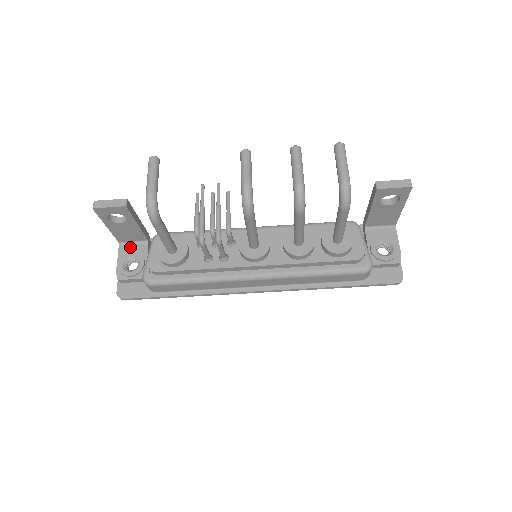
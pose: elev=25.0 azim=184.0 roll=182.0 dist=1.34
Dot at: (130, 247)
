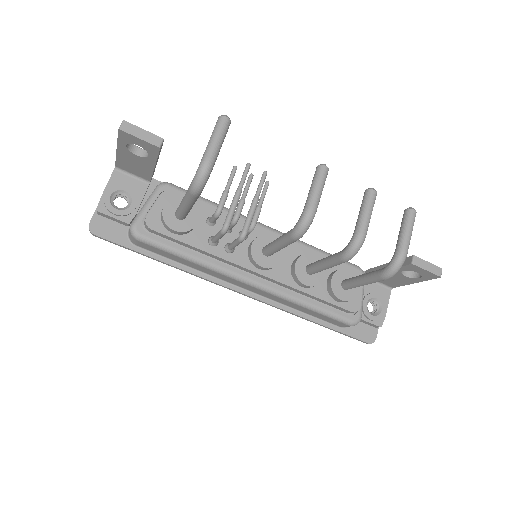
Dot at: (126, 179)
